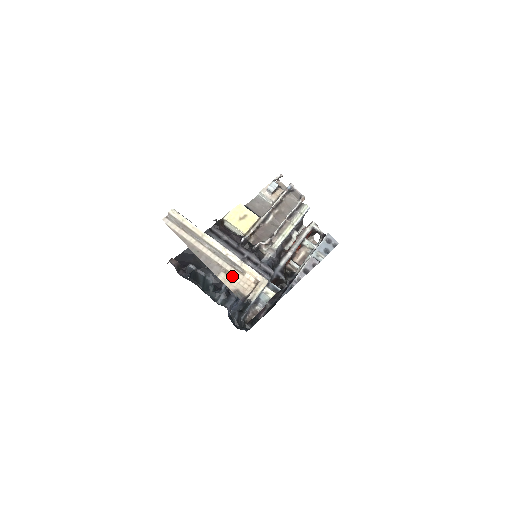
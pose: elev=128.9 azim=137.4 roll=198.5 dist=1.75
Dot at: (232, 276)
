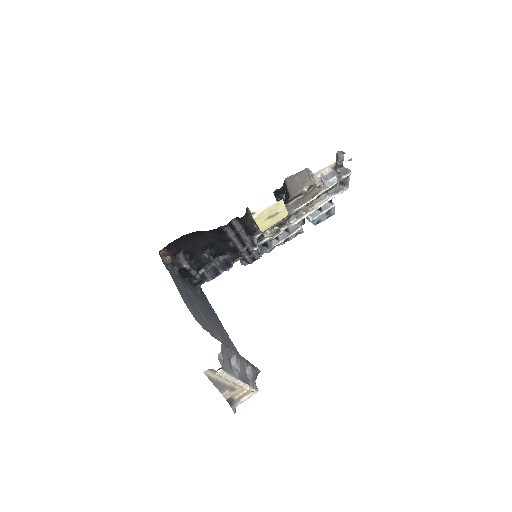
Dot at: (234, 390)
